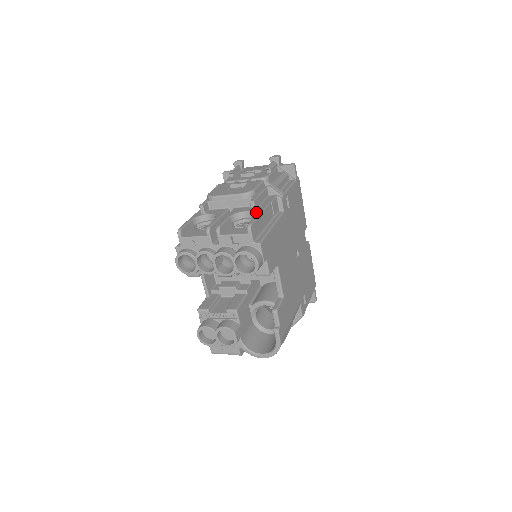
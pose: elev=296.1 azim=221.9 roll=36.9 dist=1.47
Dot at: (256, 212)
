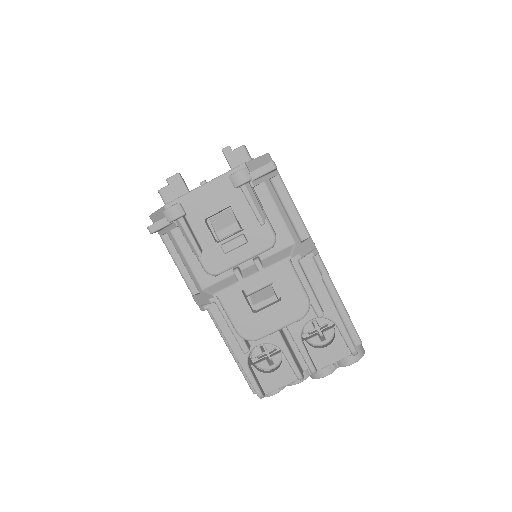
Dot at: (332, 319)
